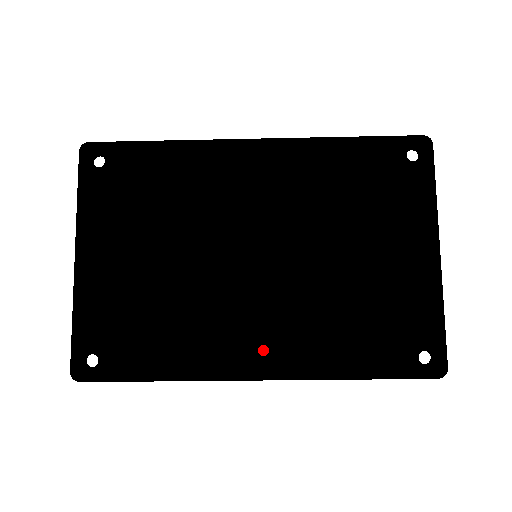
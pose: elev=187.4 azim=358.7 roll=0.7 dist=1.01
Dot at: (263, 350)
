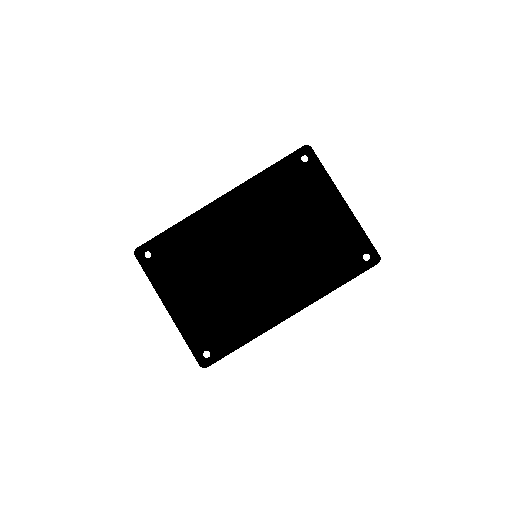
Dot at: (286, 300)
